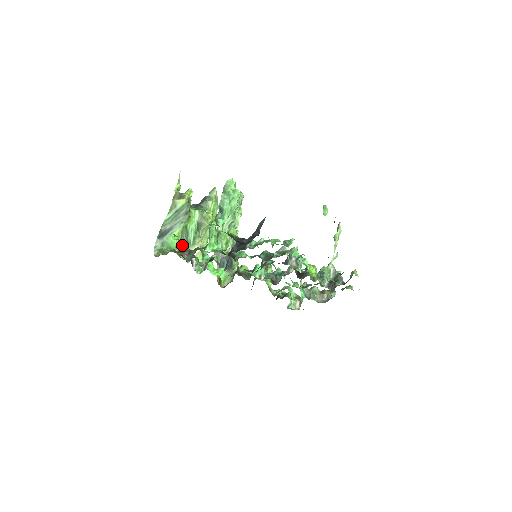
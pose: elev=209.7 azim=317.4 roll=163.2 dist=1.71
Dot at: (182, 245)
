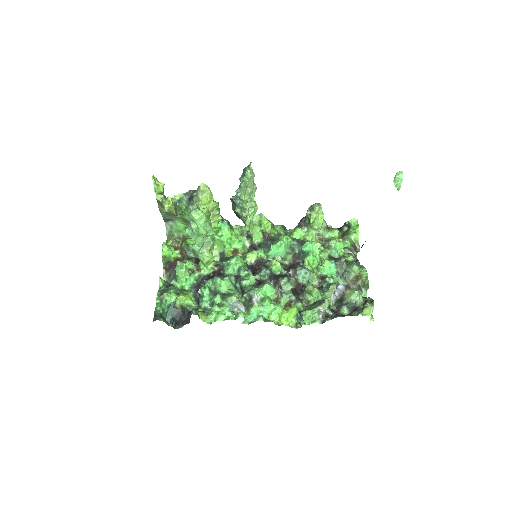
Dot at: (168, 260)
